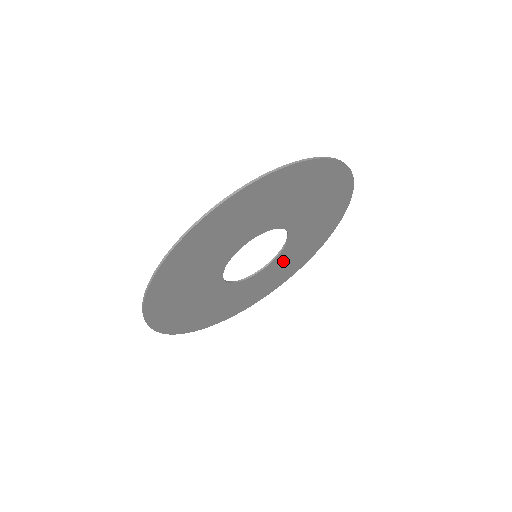
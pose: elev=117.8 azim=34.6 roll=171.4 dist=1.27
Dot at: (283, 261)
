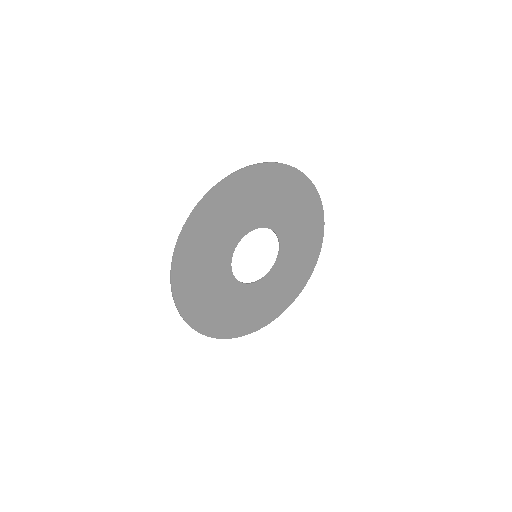
Dot at: (255, 296)
